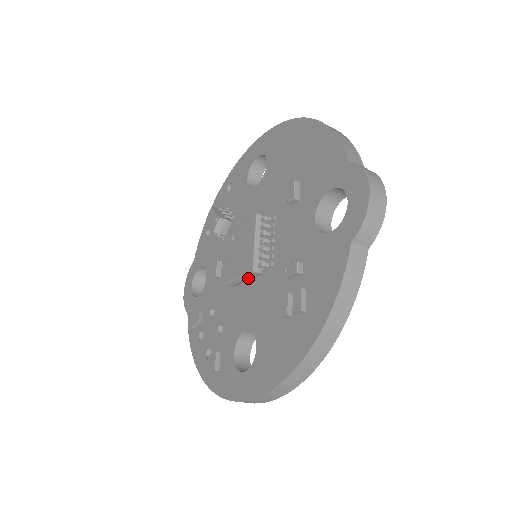
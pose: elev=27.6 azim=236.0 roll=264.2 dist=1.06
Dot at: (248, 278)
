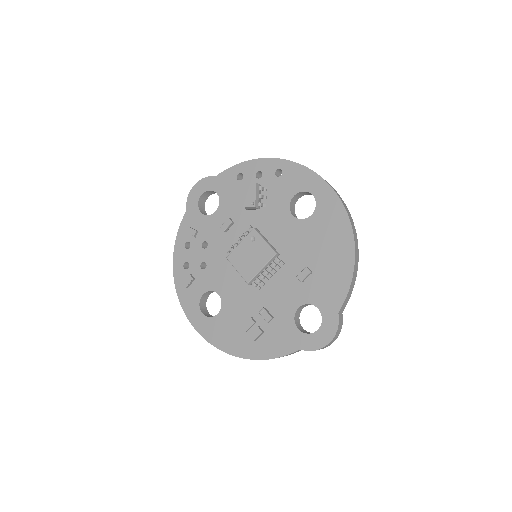
Dot at: (242, 275)
